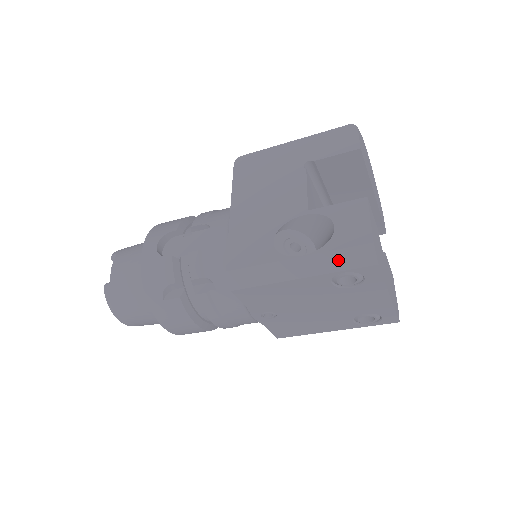
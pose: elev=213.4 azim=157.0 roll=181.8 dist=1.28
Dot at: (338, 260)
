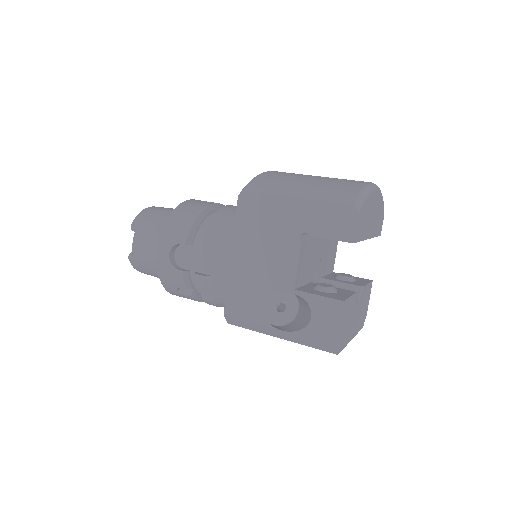
Dot at: (309, 342)
